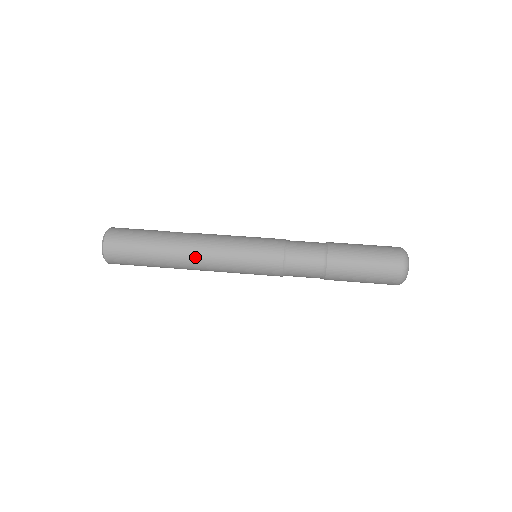
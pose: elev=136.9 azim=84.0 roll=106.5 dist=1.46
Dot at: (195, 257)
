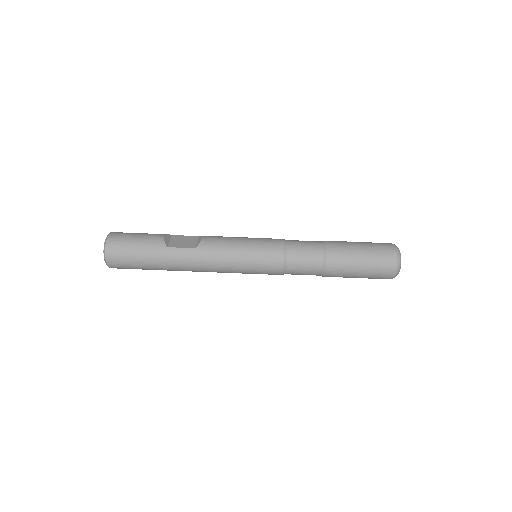
Dot at: (199, 271)
